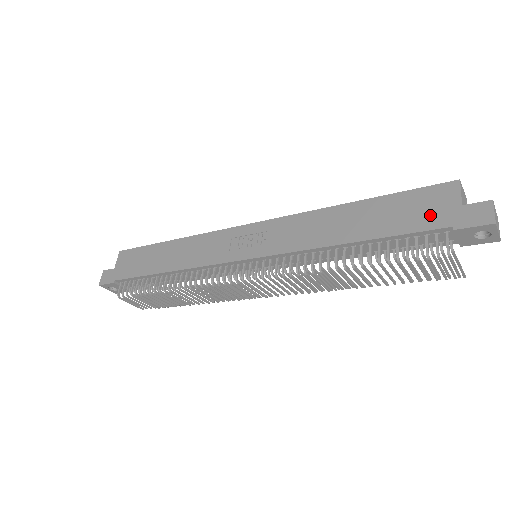
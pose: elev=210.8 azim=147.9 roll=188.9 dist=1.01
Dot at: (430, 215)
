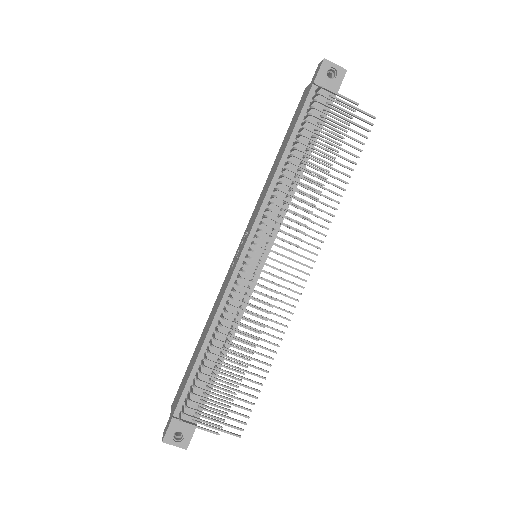
Dot at: (303, 101)
